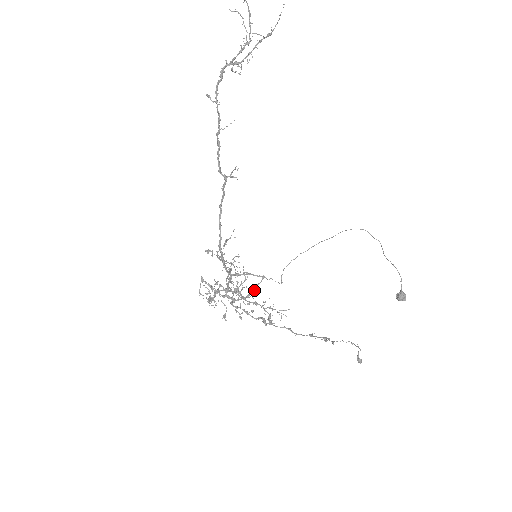
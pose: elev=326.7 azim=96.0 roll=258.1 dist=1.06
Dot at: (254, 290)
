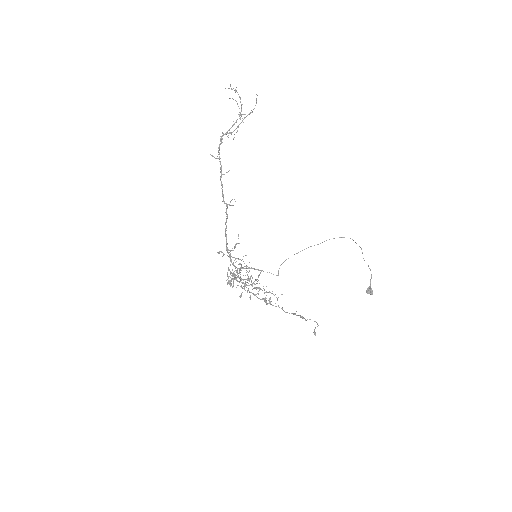
Dot at: (257, 279)
